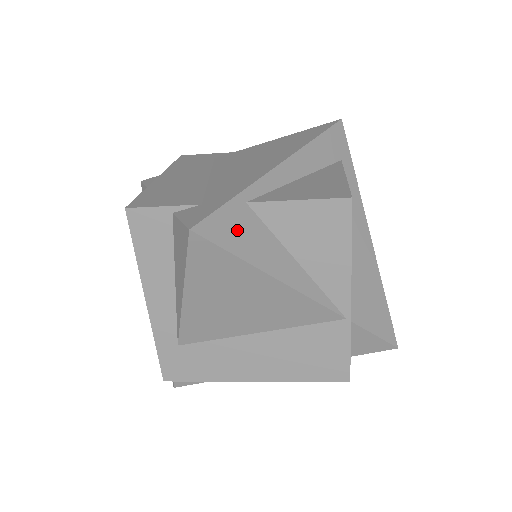
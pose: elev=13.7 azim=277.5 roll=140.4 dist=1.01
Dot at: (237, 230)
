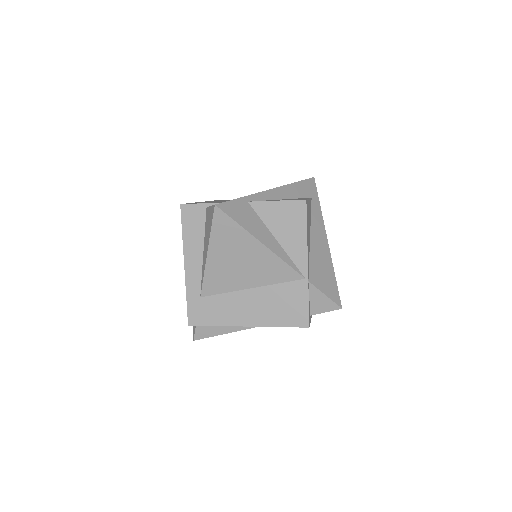
Dot at: (241, 213)
